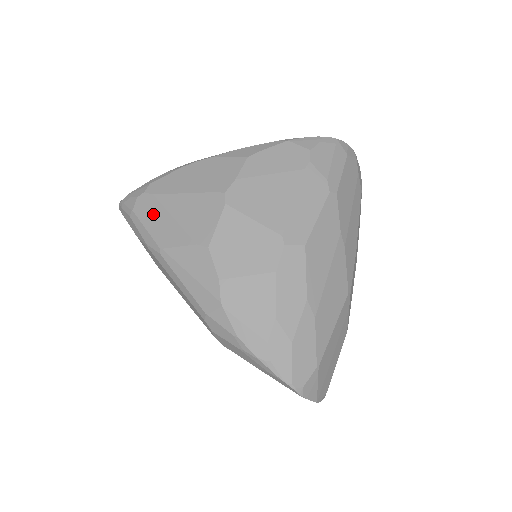
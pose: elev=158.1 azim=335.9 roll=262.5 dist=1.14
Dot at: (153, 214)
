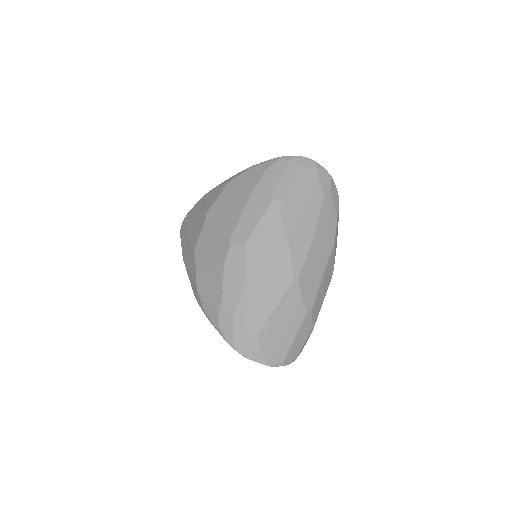
Dot at: (184, 233)
